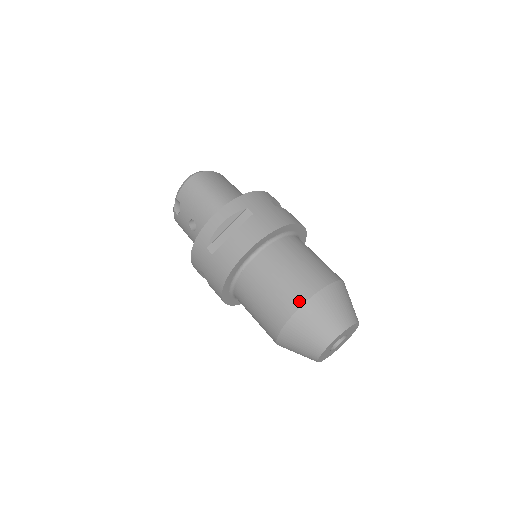
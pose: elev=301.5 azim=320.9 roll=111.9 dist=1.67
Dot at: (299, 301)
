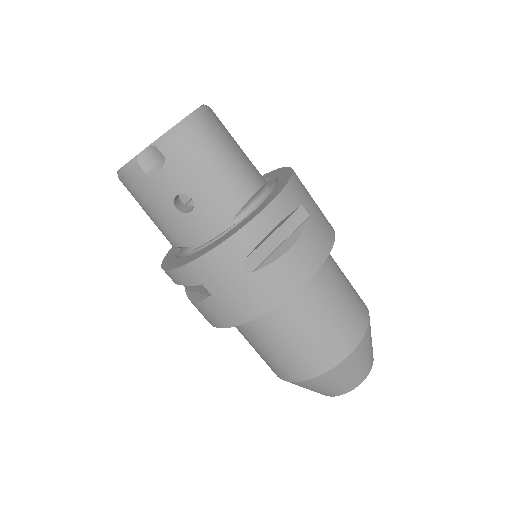
Dot at: (353, 343)
